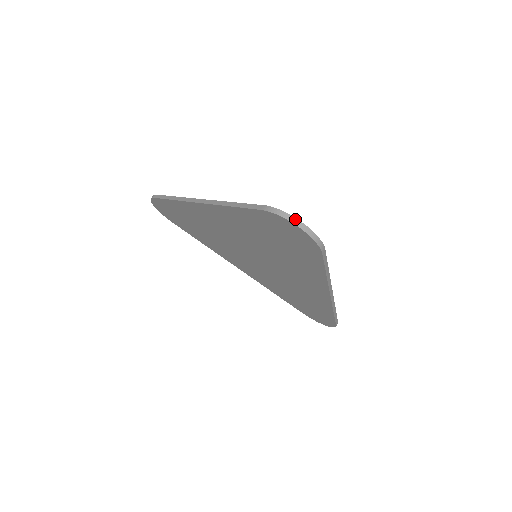
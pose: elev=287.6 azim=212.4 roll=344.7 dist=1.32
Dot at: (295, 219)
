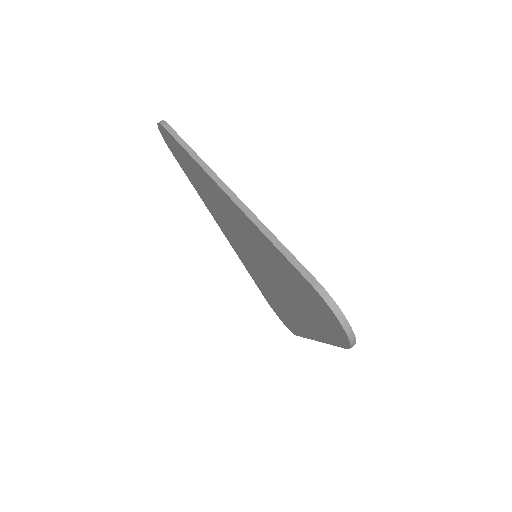
Dot at: (345, 319)
